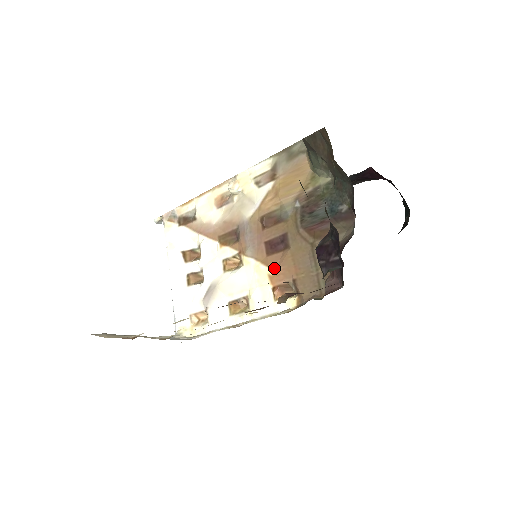
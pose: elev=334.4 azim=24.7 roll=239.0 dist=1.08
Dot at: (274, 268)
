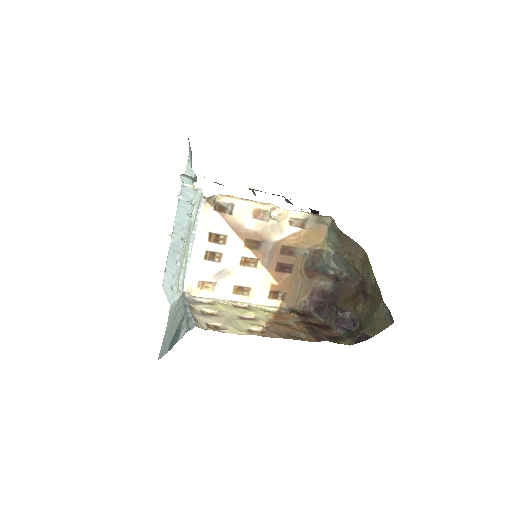
Dot at: (277, 281)
